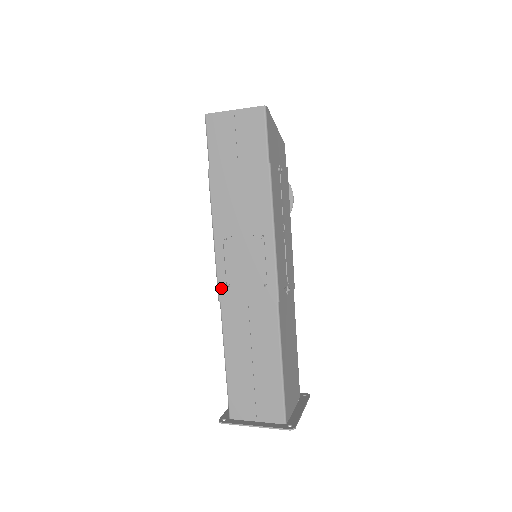
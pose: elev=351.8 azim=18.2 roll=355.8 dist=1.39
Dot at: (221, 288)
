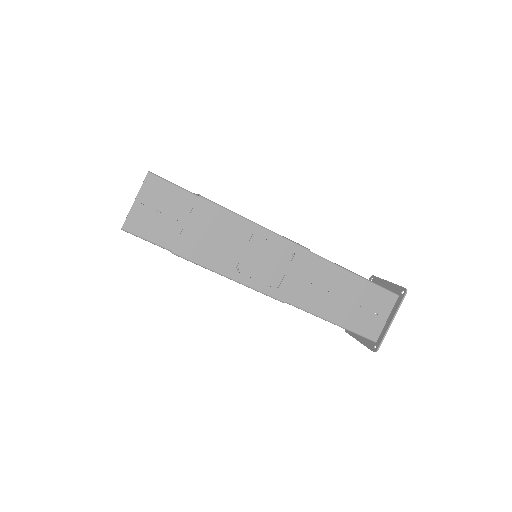
Dot at: (275, 295)
